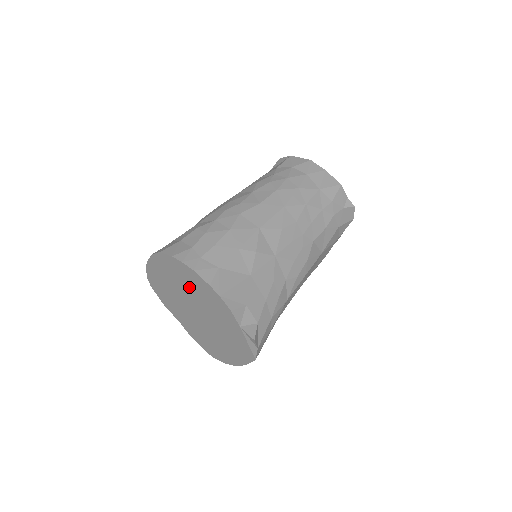
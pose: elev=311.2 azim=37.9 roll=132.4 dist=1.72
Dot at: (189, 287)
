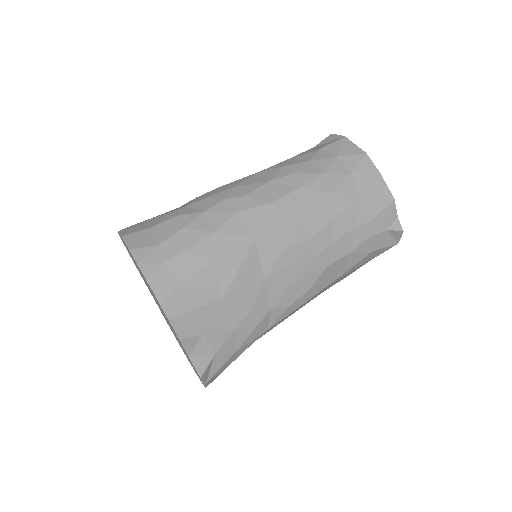
Dot at: occluded
